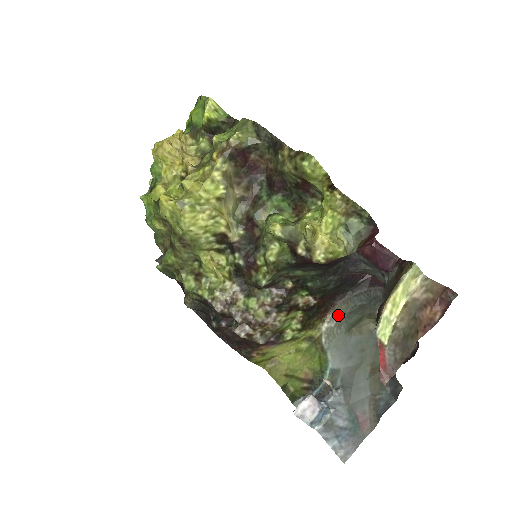
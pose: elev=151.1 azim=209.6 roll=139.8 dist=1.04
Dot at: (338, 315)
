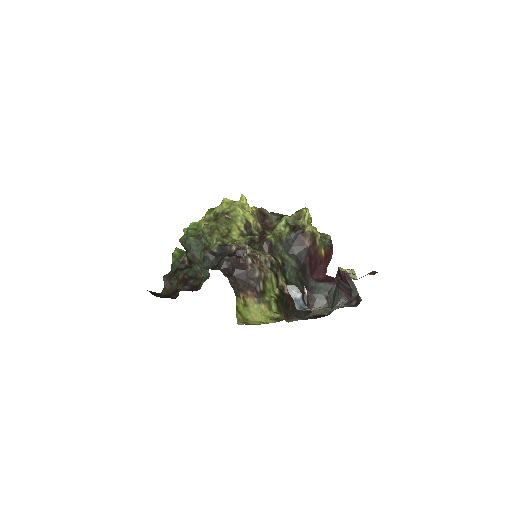
Dot at: (296, 320)
